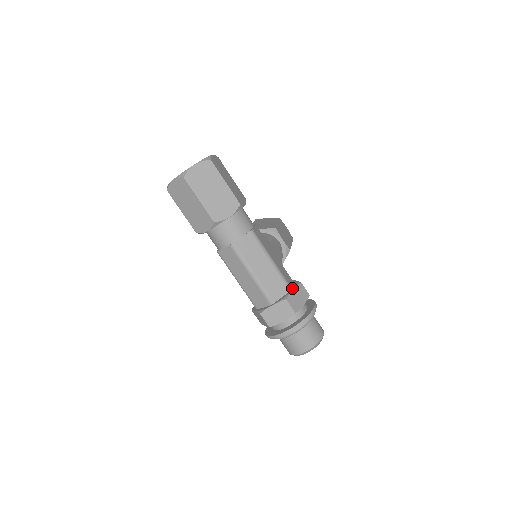
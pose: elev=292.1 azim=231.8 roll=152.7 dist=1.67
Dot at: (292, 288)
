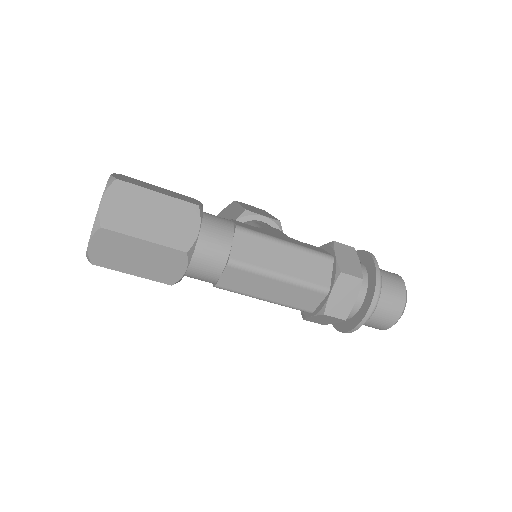
Dot at: (332, 255)
